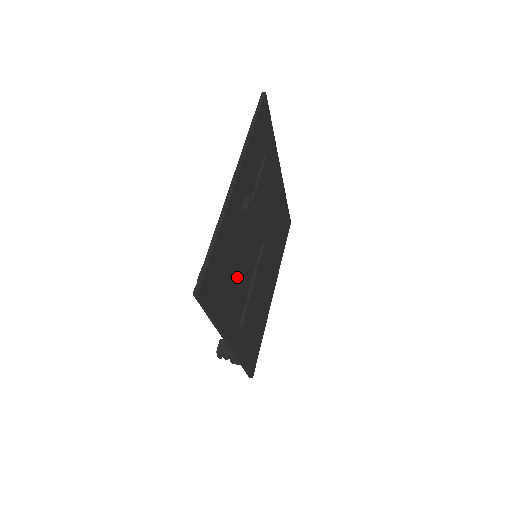
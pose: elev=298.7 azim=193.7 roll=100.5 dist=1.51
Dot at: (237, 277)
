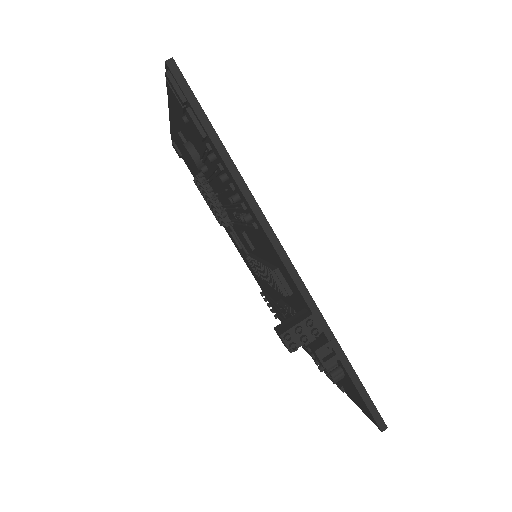
Dot at: occluded
